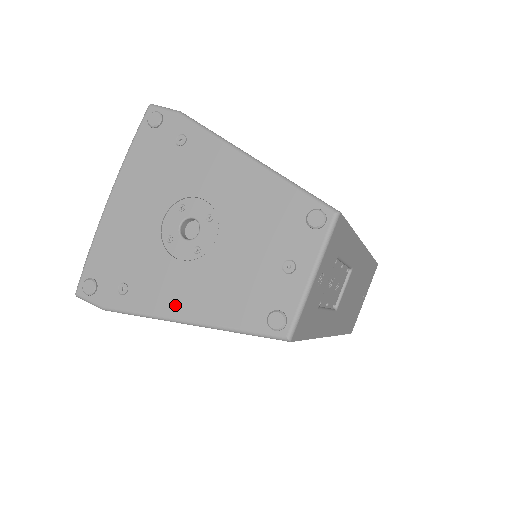
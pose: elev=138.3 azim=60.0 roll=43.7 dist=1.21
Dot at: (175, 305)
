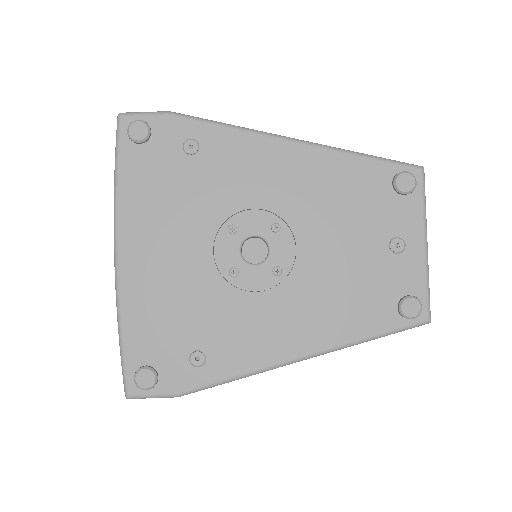
Dot at: (280, 346)
